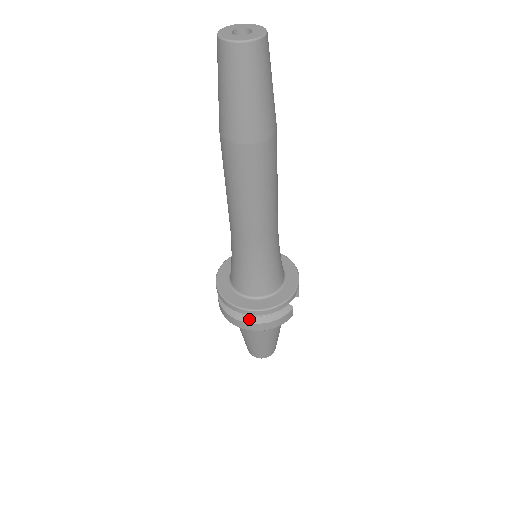
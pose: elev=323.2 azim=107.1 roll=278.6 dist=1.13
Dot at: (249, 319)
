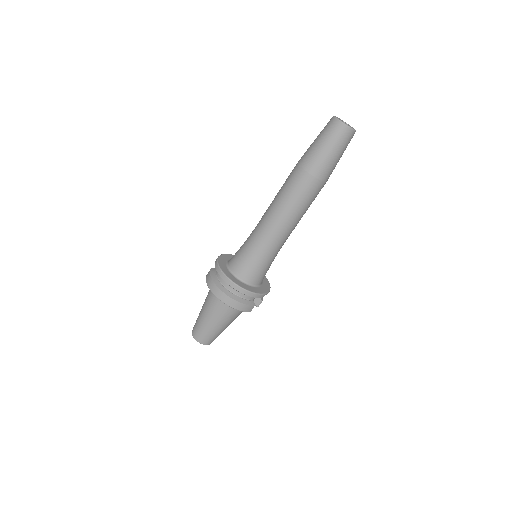
Dot at: (225, 291)
